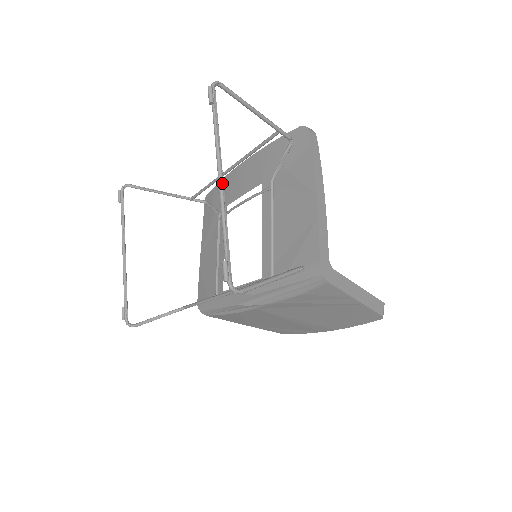
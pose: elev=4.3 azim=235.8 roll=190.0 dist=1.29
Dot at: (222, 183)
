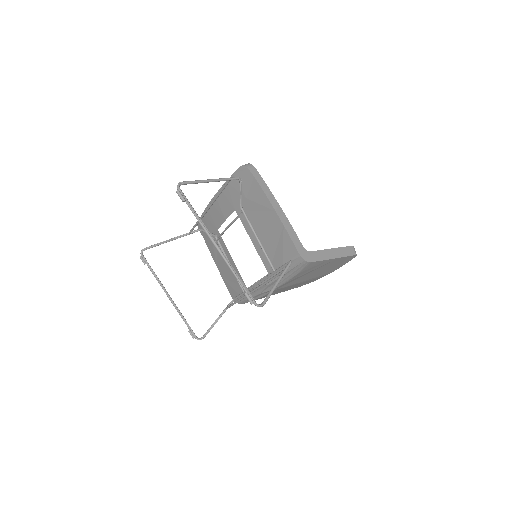
Dot at: (218, 248)
